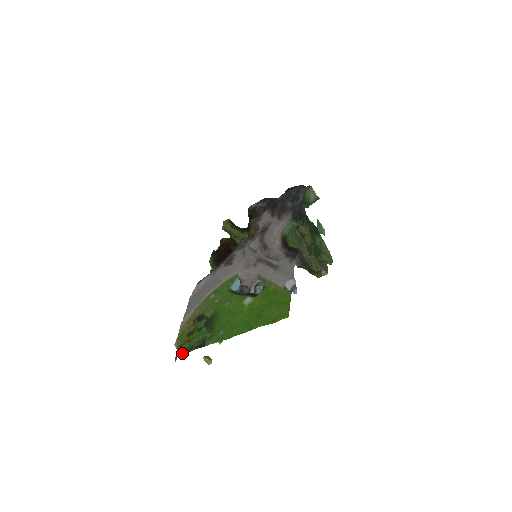
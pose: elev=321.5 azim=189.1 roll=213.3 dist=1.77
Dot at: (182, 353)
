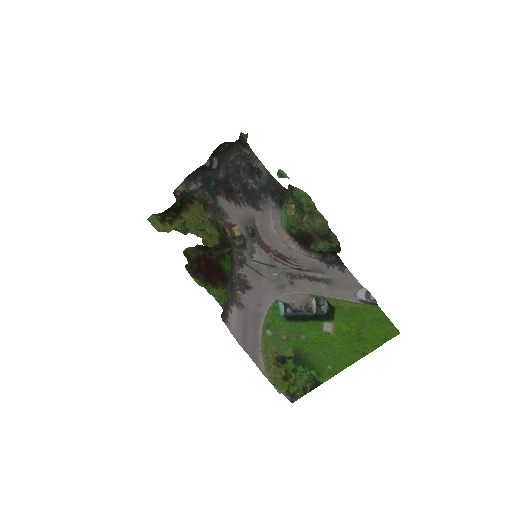
Dot at: (298, 397)
